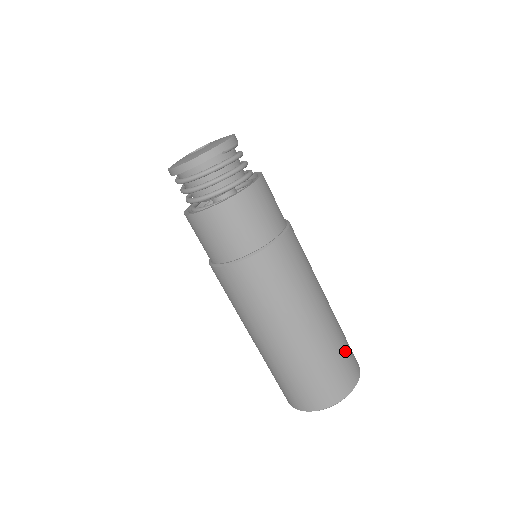
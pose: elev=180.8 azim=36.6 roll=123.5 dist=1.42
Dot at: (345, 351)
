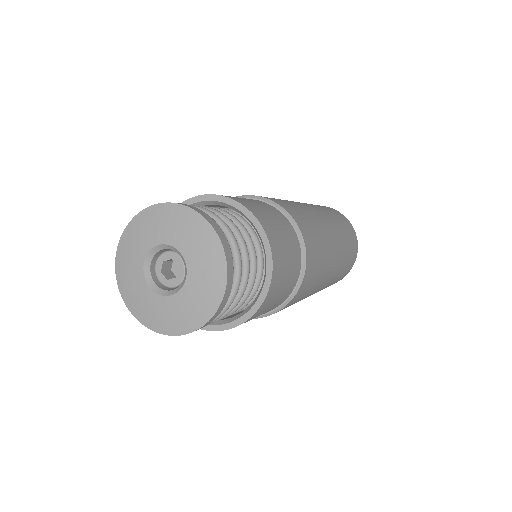
Dot at: (350, 244)
